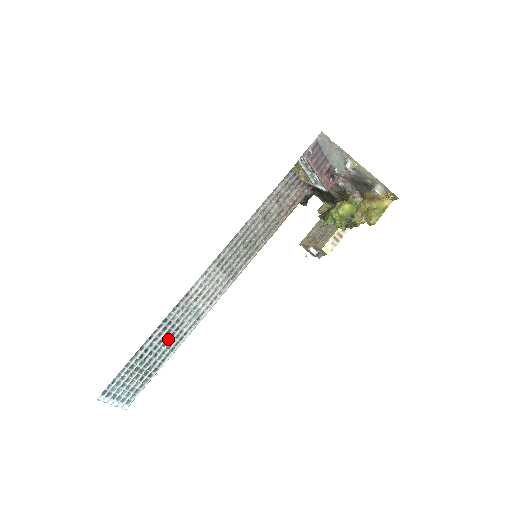
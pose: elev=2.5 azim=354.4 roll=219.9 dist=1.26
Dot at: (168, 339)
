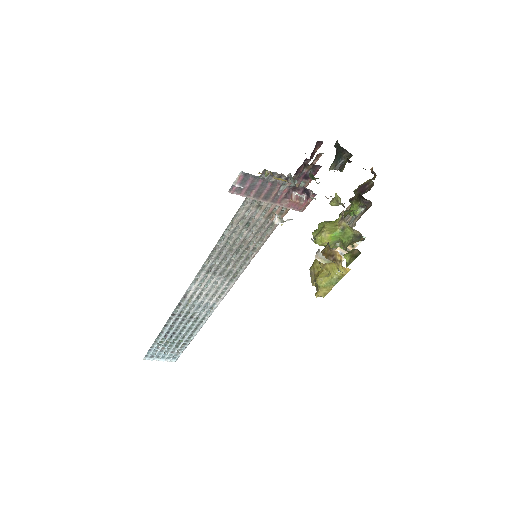
Dot at: (186, 323)
